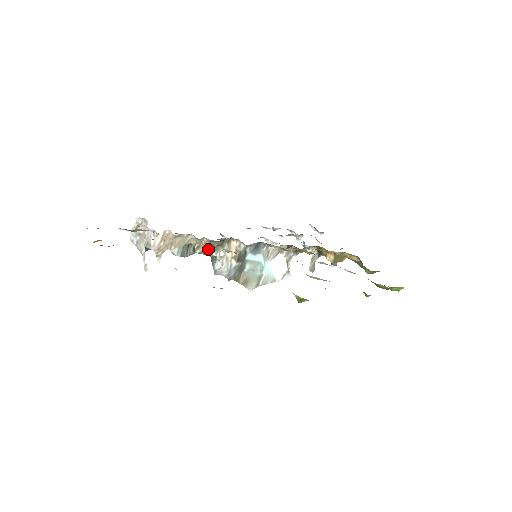
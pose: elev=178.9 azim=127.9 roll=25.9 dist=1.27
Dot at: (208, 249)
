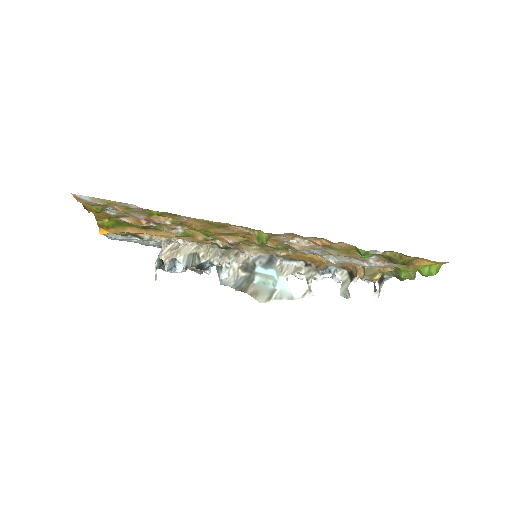
Dot at: (213, 259)
